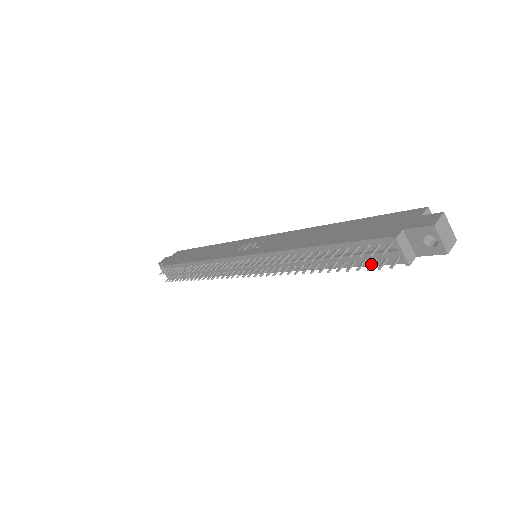
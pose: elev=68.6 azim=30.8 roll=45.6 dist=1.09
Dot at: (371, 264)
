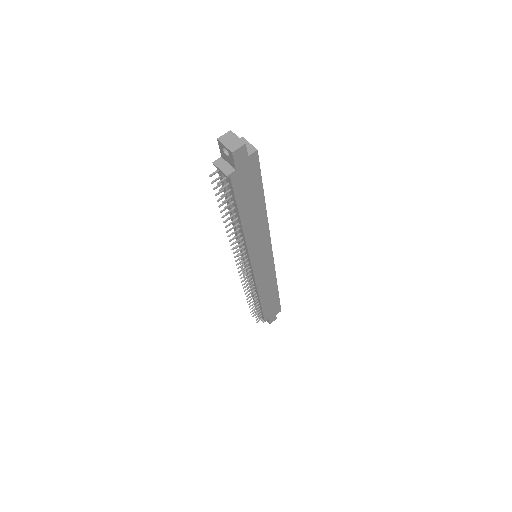
Dot at: (224, 193)
